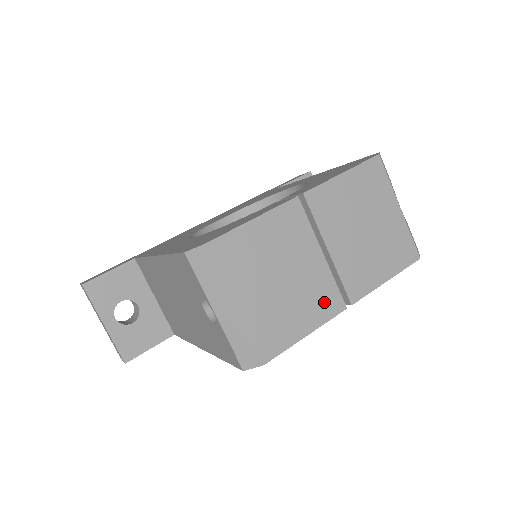
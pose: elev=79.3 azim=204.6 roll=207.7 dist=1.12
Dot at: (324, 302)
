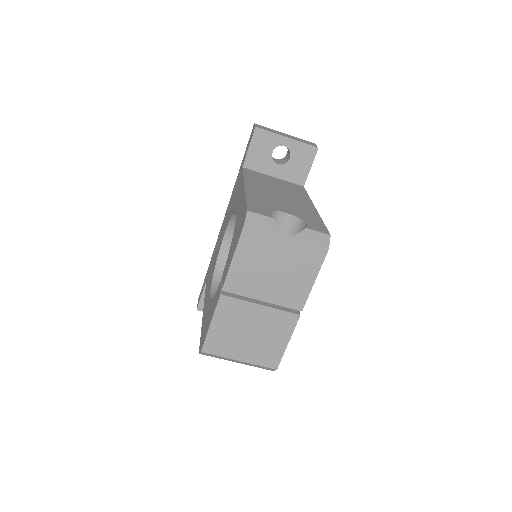
Dot at: (284, 324)
